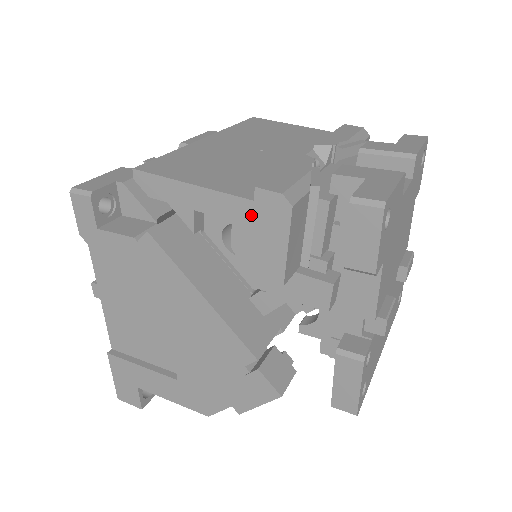
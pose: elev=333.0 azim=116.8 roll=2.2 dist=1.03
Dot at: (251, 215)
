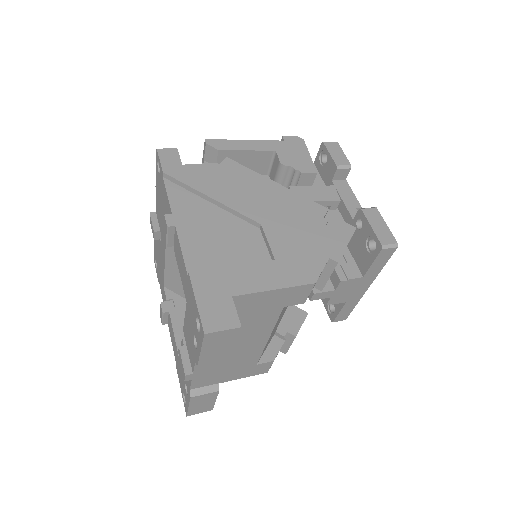
Dot at: (285, 146)
